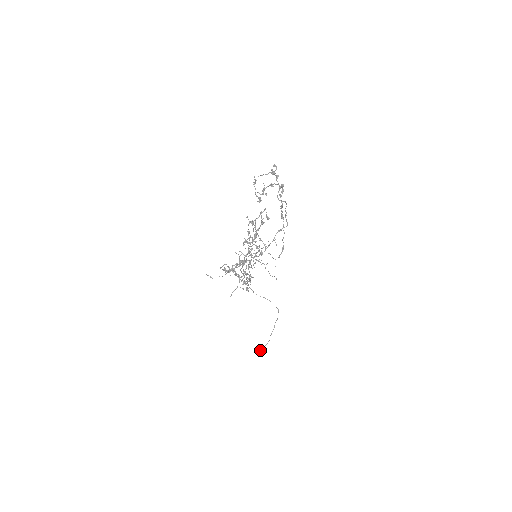
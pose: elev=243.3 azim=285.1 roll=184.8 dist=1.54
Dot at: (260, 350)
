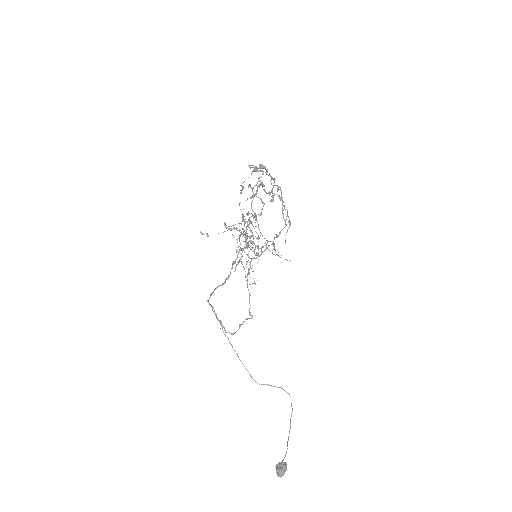
Dot at: occluded
